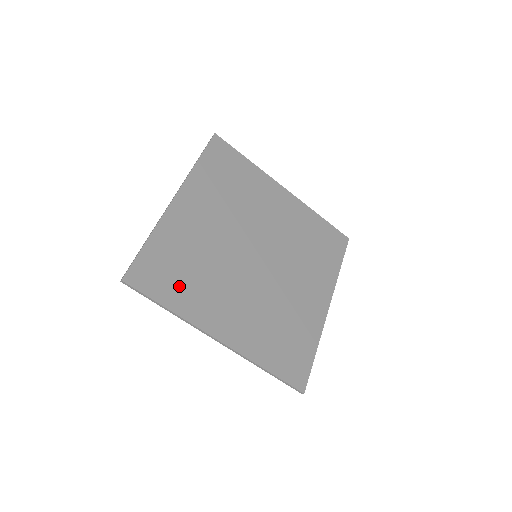
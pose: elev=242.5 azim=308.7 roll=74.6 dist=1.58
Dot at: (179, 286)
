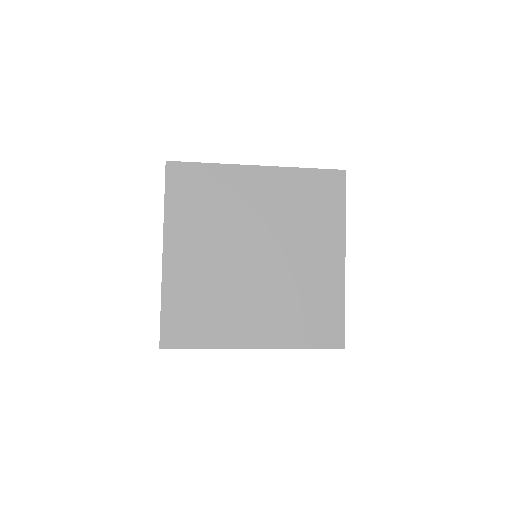
Dot at: (203, 326)
